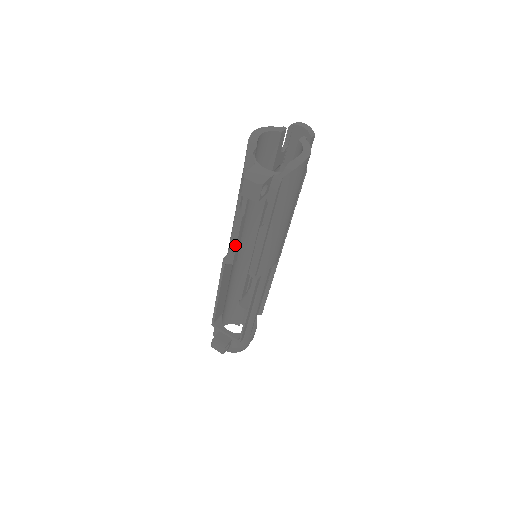
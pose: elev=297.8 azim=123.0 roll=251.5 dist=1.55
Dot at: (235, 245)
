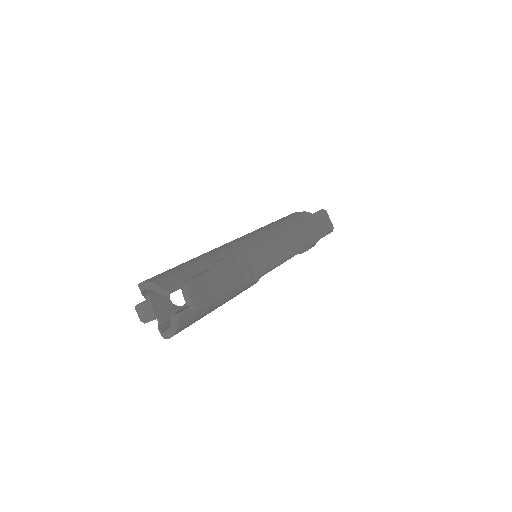
Dot at: occluded
